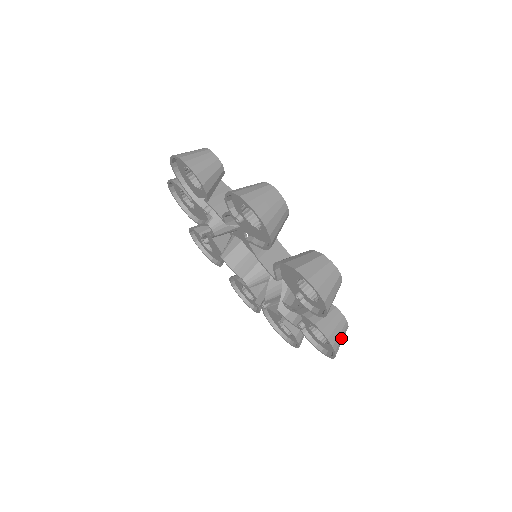
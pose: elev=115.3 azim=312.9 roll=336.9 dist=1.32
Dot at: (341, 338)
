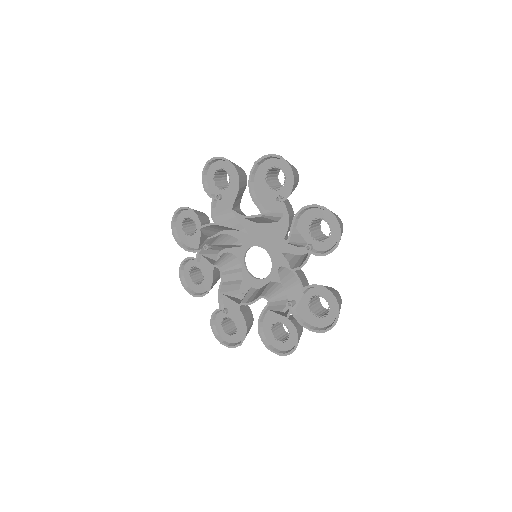
Dot at: occluded
